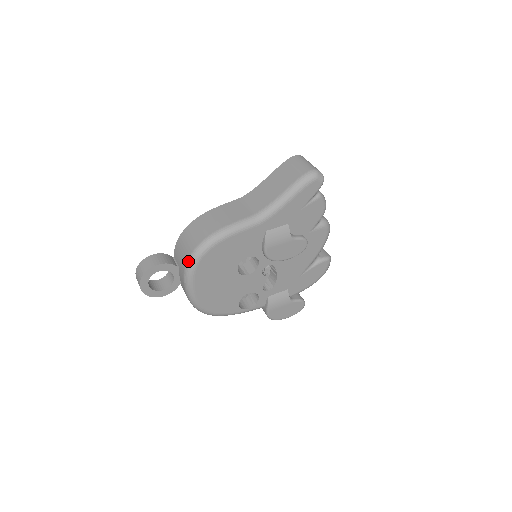
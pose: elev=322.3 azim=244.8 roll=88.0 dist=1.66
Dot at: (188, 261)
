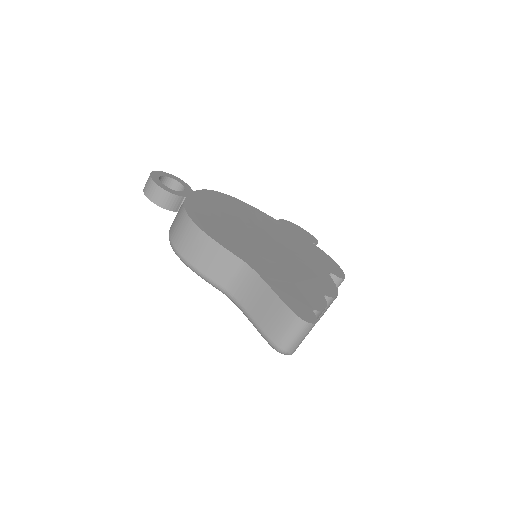
Dot at: (169, 237)
